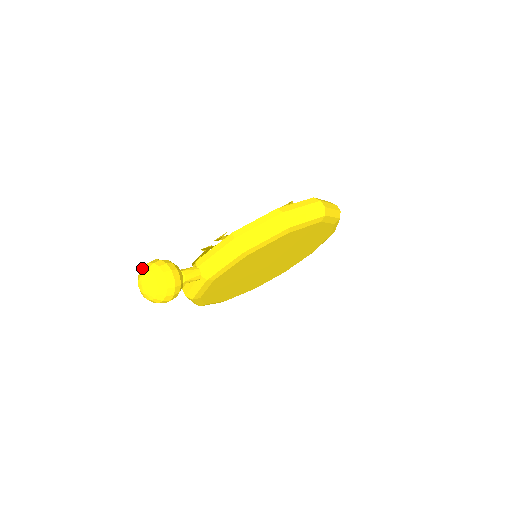
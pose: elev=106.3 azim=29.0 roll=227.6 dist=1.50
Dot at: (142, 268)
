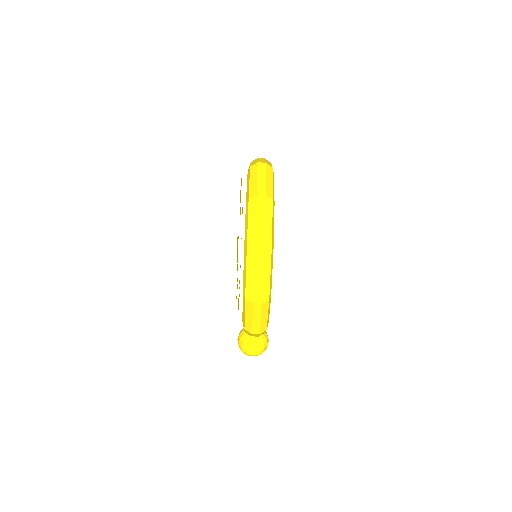
Dot at: occluded
